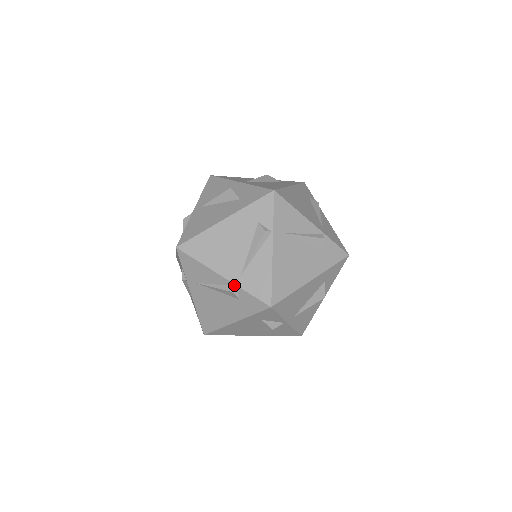
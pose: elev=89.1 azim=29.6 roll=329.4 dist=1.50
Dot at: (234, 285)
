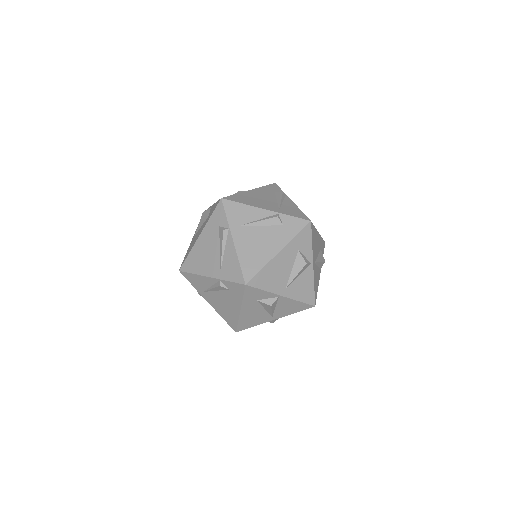
Dot at: (277, 213)
